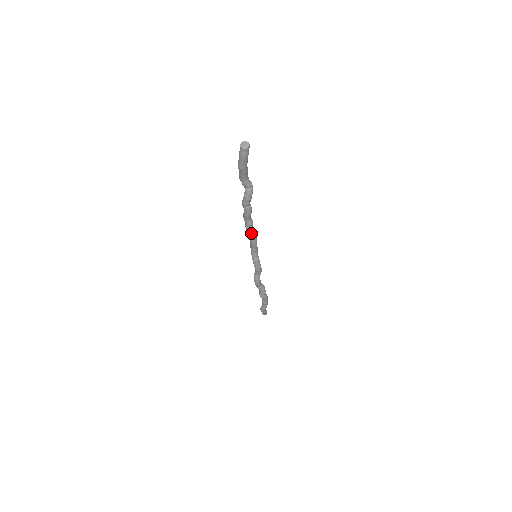
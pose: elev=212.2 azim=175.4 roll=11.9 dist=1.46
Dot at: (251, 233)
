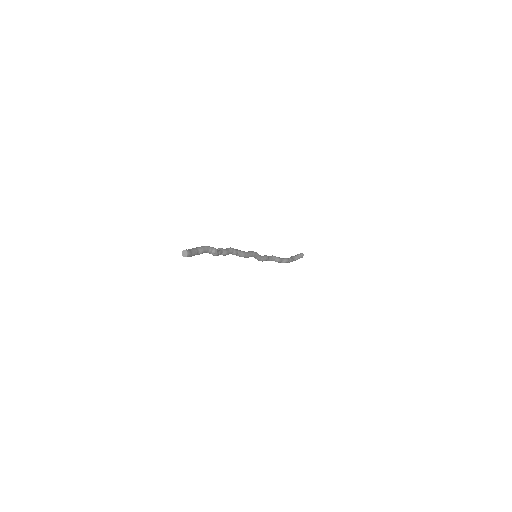
Dot at: occluded
